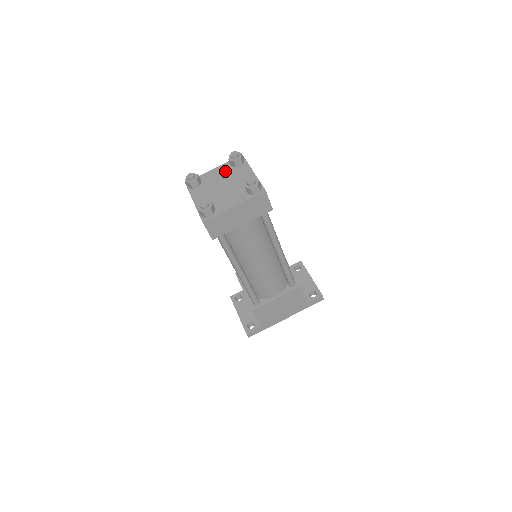
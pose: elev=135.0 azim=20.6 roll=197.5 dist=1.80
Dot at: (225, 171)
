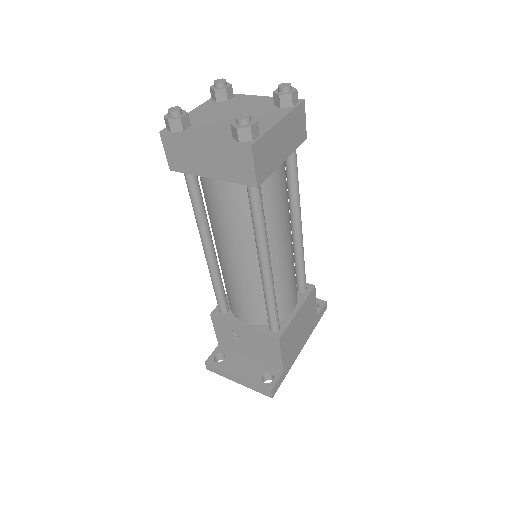
Dot at: (214, 106)
